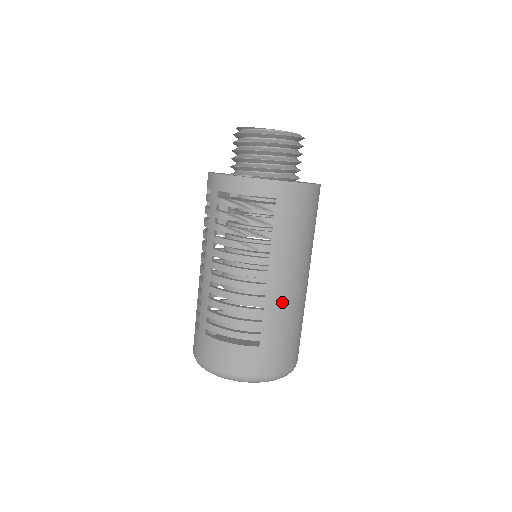
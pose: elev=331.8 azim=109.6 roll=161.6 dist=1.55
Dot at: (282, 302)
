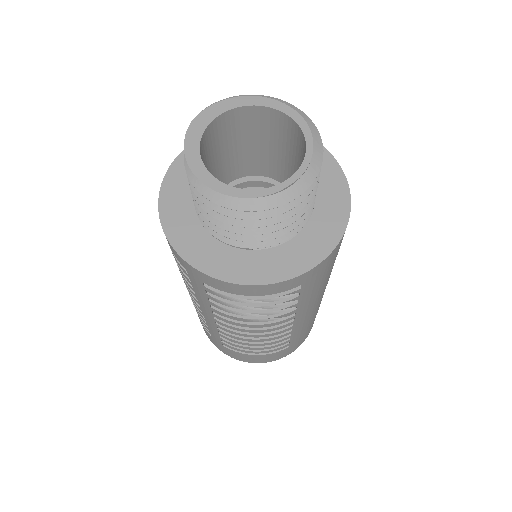
Dot at: (309, 318)
